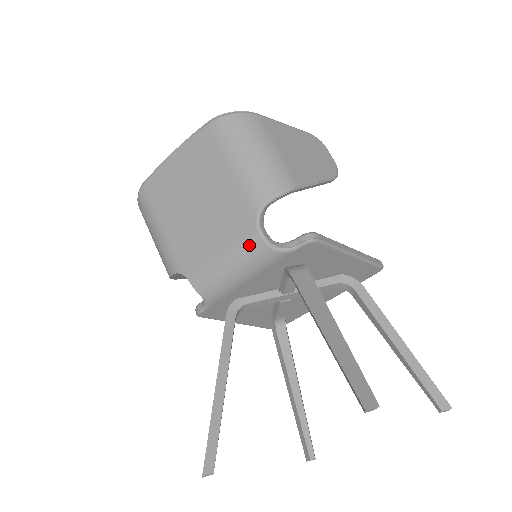
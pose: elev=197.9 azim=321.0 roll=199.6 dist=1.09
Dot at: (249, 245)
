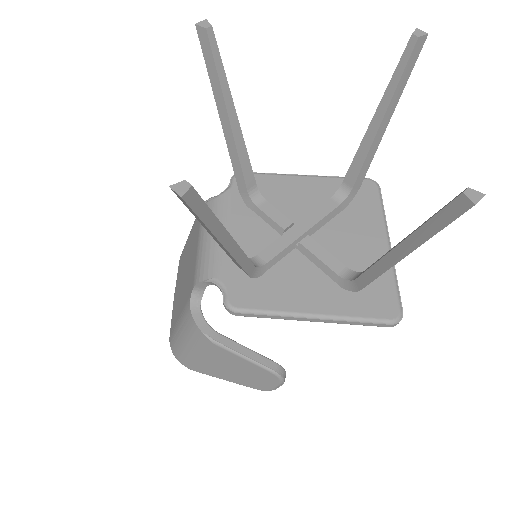
Dot at: occluded
